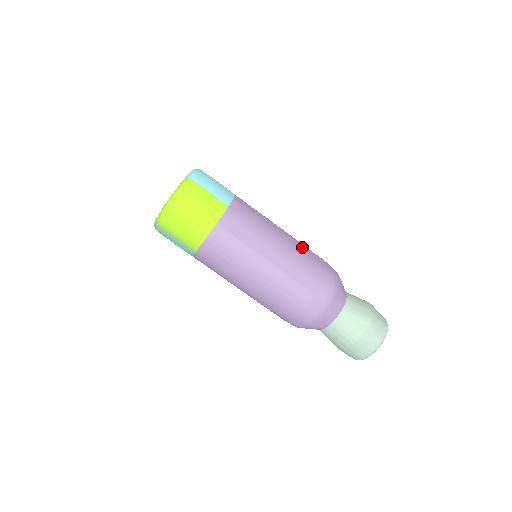
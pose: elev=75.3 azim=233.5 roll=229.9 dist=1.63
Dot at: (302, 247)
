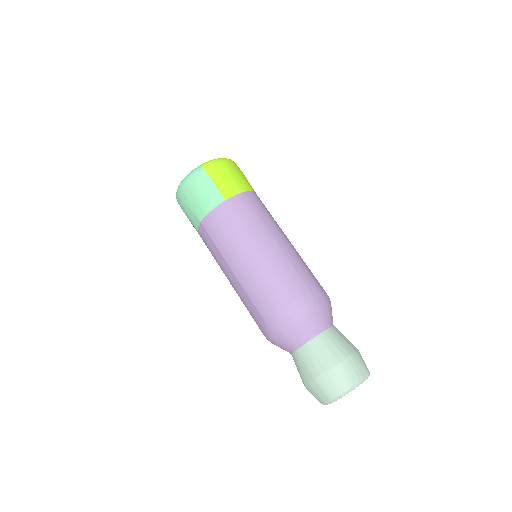
Dot at: occluded
